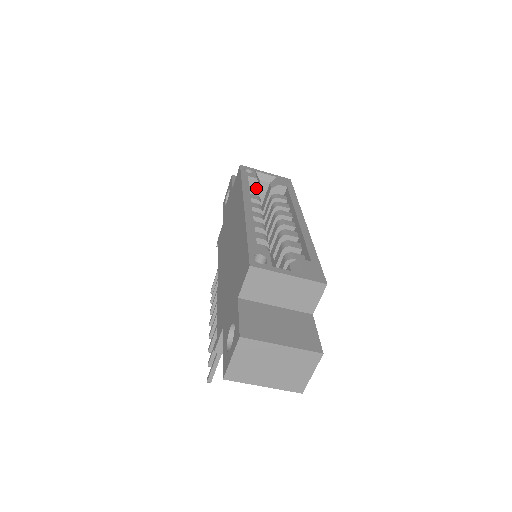
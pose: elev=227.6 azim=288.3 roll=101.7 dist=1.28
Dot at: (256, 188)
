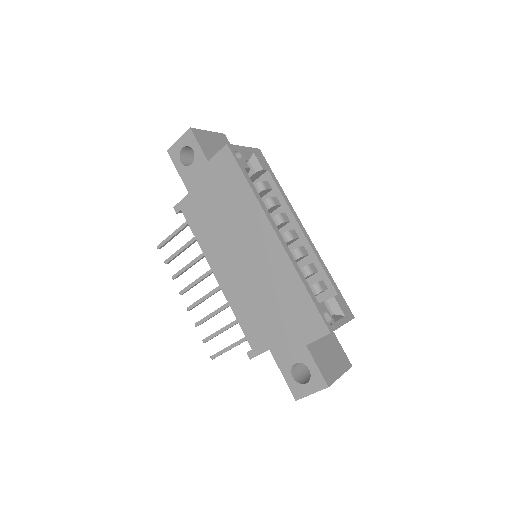
Dot at: occluded
